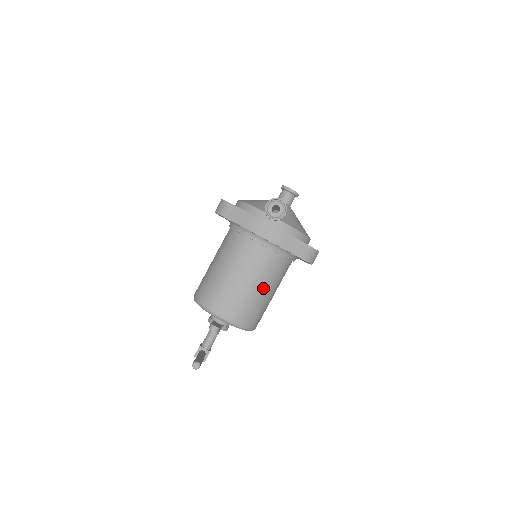
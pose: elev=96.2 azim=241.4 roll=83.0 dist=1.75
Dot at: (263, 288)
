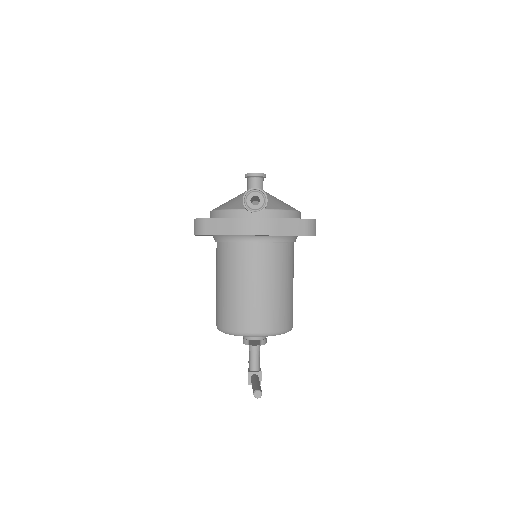
Dot at: (281, 284)
